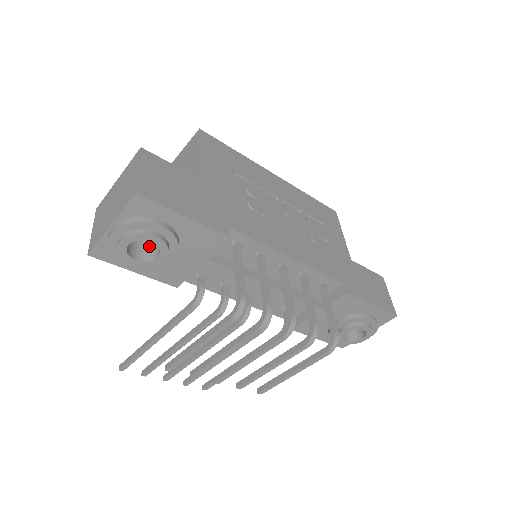
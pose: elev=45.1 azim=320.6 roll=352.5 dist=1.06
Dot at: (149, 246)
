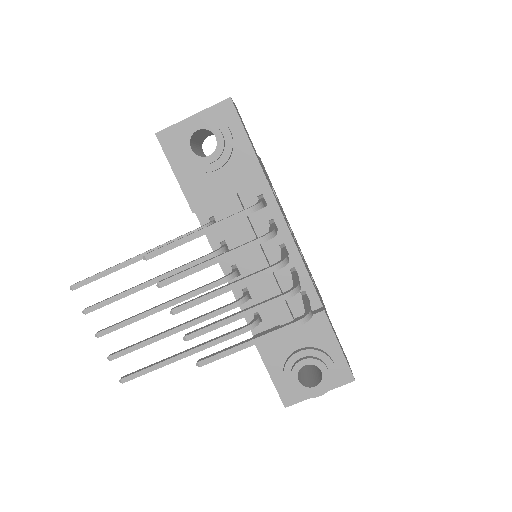
Dot at: (202, 156)
